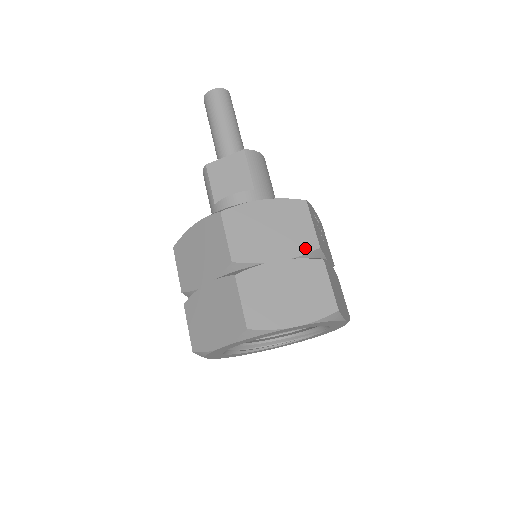
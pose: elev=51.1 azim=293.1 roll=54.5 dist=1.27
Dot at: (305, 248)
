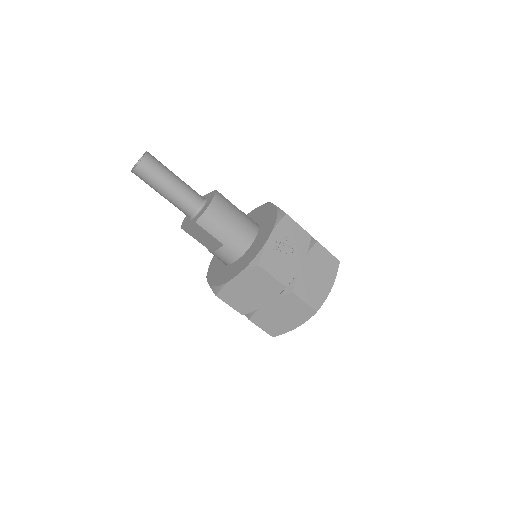
Dot at: (277, 292)
